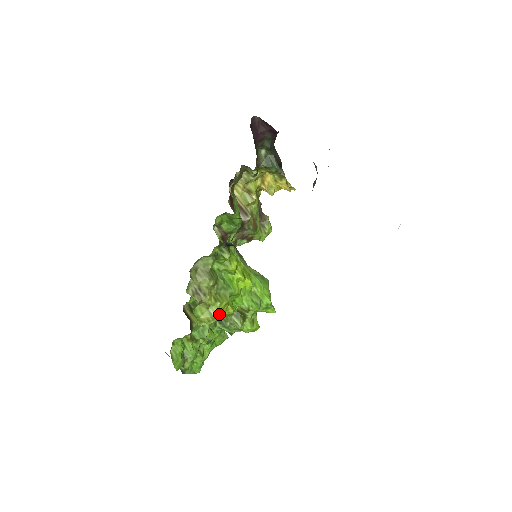
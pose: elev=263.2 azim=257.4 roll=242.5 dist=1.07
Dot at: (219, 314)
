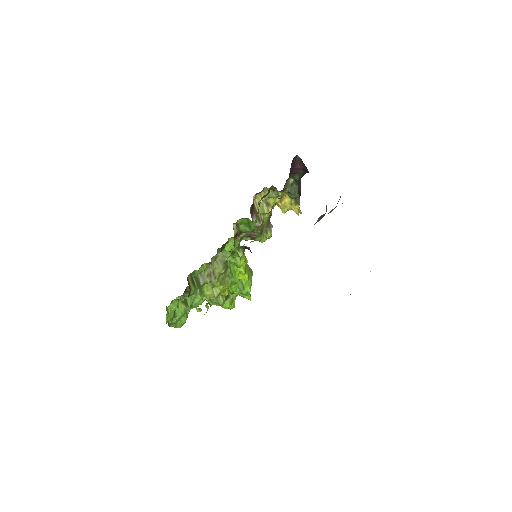
Dot at: occluded
